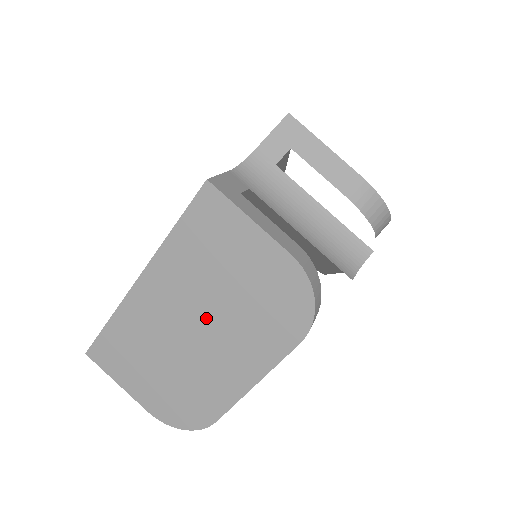
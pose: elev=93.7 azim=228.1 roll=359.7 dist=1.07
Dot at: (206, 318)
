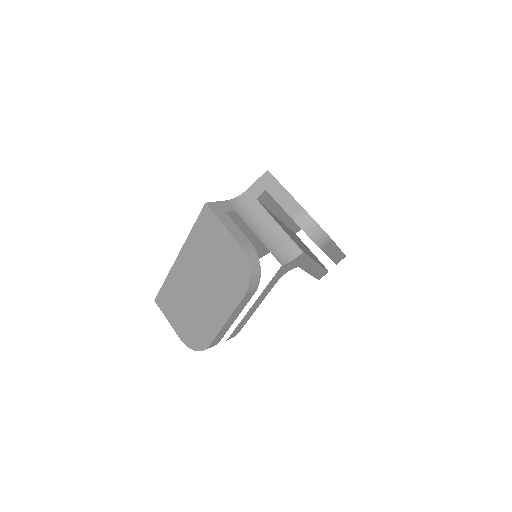
Dot at: (205, 280)
